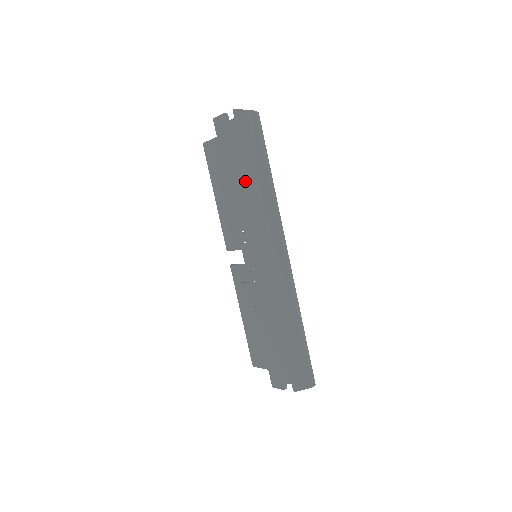
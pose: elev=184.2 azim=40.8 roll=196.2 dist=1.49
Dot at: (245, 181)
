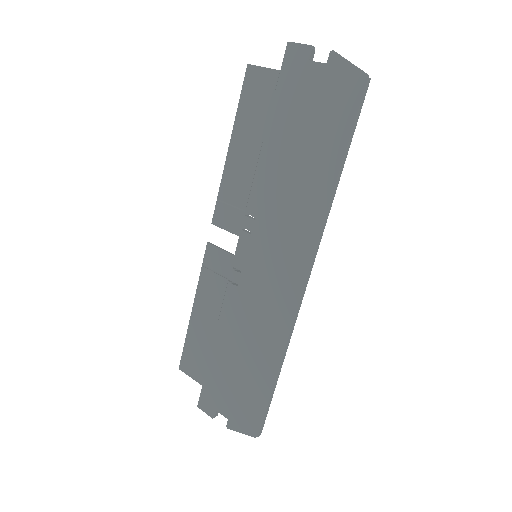
Dot at: (295, 158)
